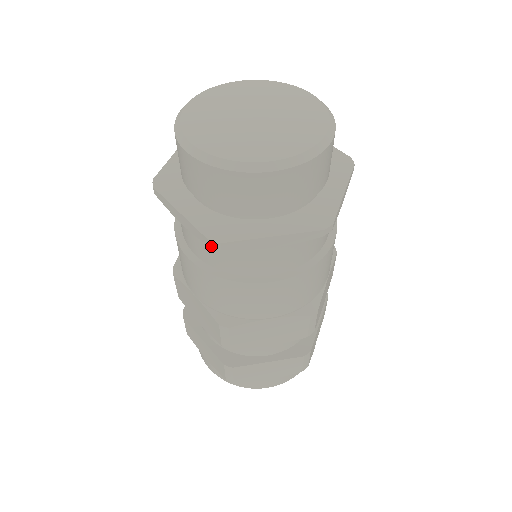
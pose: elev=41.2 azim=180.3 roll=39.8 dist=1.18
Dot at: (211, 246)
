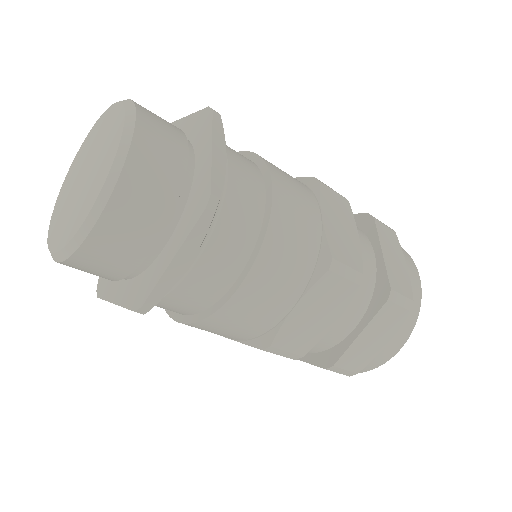
Dot at: occluded
